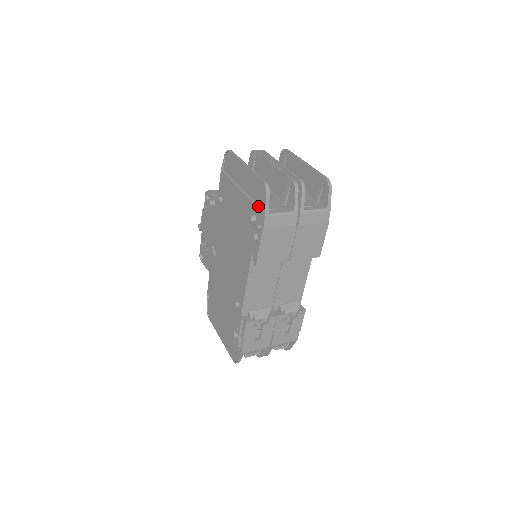
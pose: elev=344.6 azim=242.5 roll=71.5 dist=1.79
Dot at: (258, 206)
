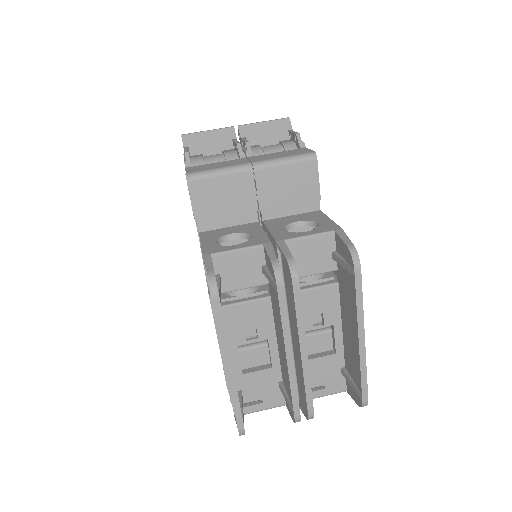
Dot at: occluded
